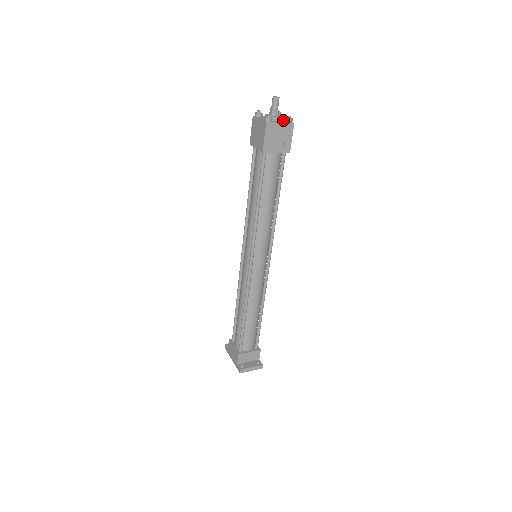
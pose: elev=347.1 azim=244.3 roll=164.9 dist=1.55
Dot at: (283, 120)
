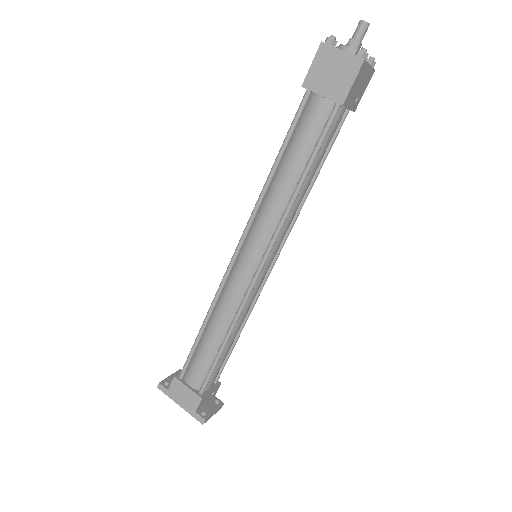
Dot at: occluded
